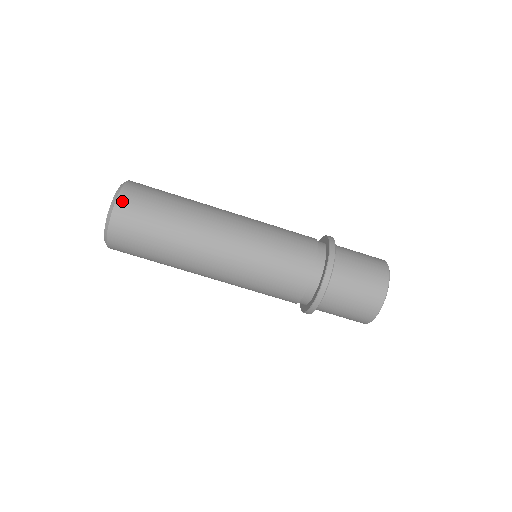
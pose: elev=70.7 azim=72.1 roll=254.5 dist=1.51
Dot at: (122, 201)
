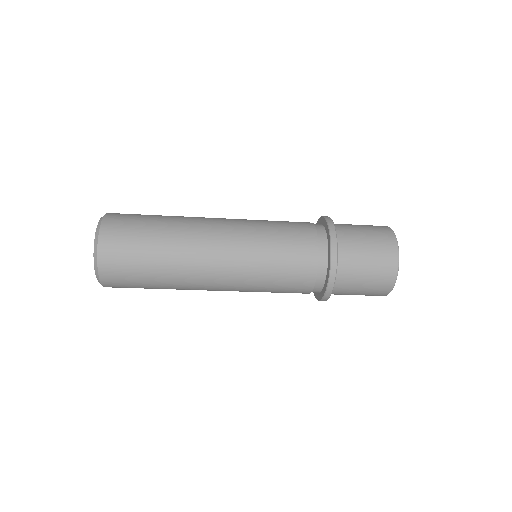
Dot at: (106, 282)
